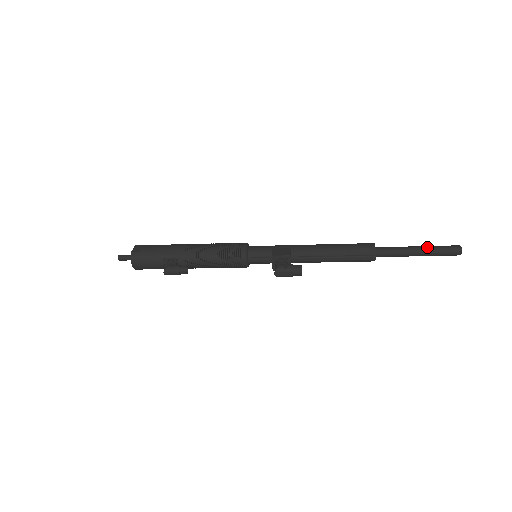
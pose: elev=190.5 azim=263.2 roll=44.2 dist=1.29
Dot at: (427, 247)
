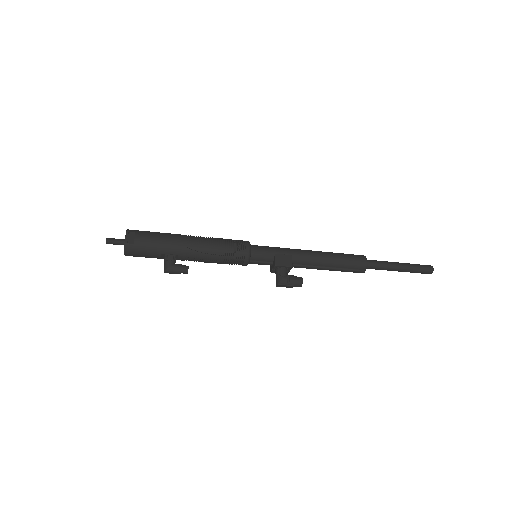
Dot at: (408, 266)
